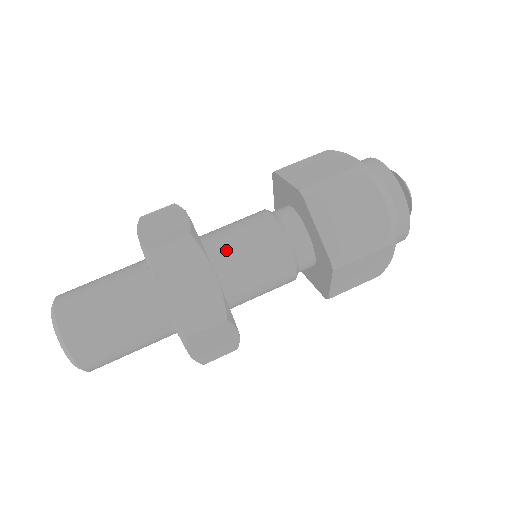
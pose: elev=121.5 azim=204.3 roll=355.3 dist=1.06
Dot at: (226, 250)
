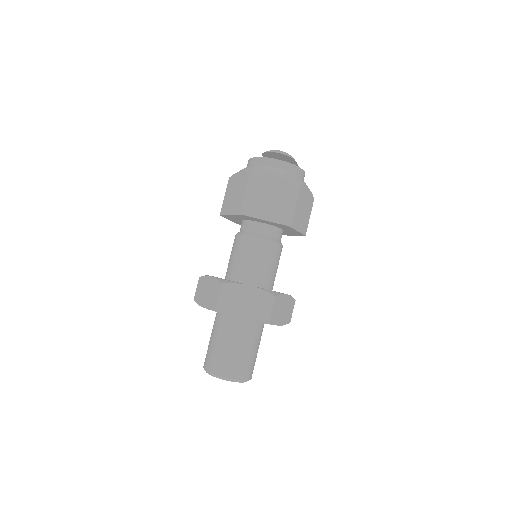
Dot at: (242, 271)
